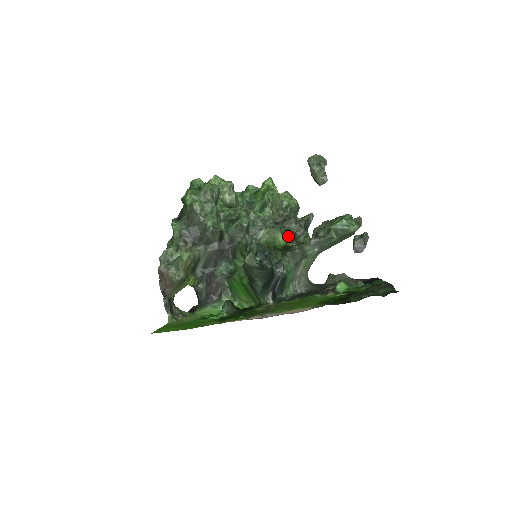
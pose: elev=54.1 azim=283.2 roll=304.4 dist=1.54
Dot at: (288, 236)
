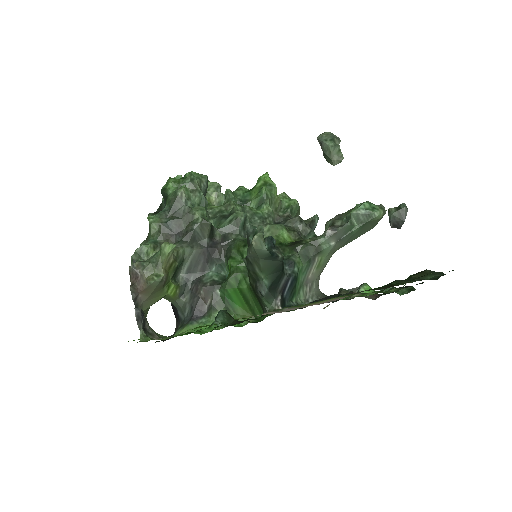
Dot at: (294, 234)
